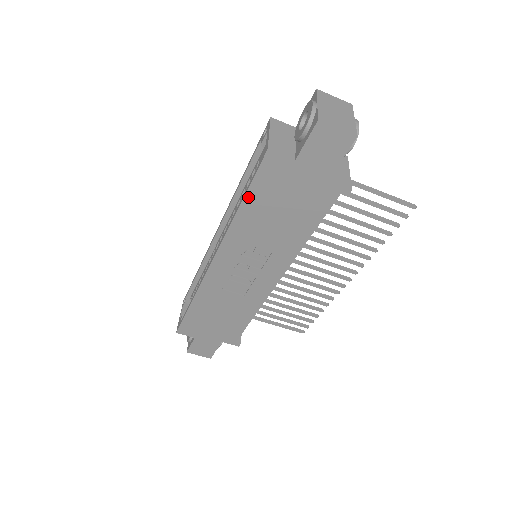
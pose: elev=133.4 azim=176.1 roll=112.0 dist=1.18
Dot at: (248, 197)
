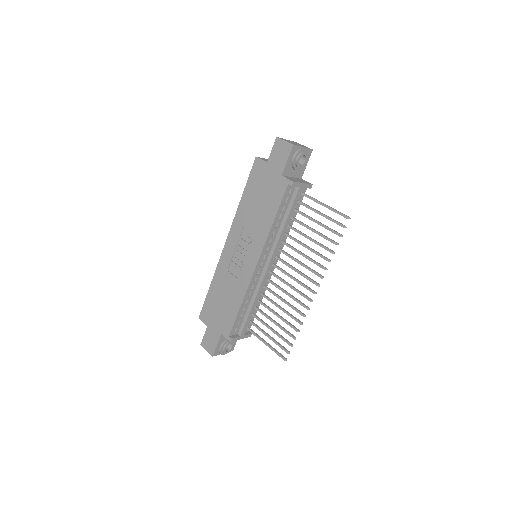
Dot at: (246, 190)
